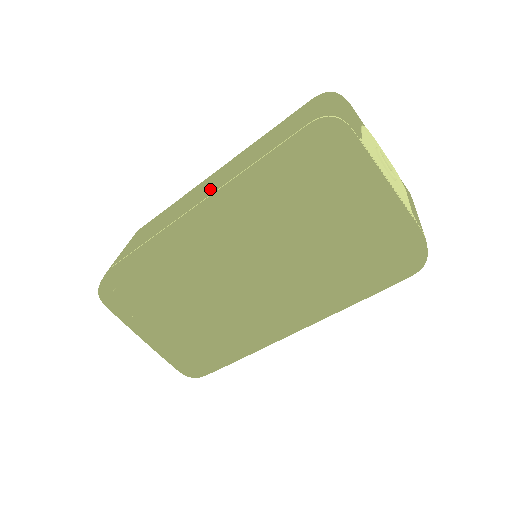
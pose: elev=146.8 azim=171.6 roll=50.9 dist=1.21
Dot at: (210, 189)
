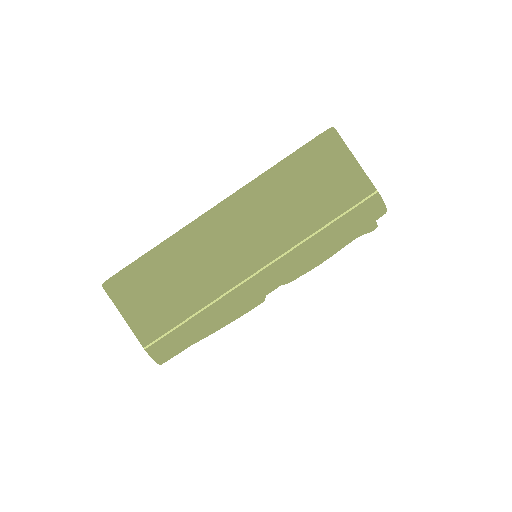
Dot at: (257, 248)
